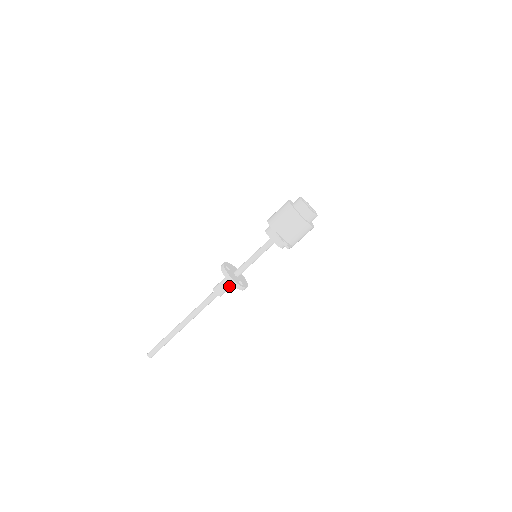
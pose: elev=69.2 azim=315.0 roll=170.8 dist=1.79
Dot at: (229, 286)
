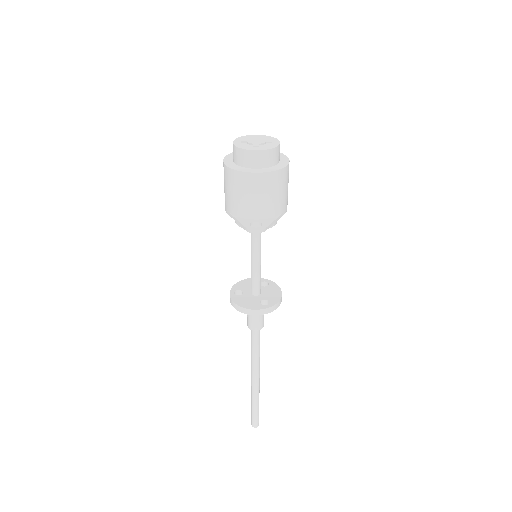
Dot at: occluded
